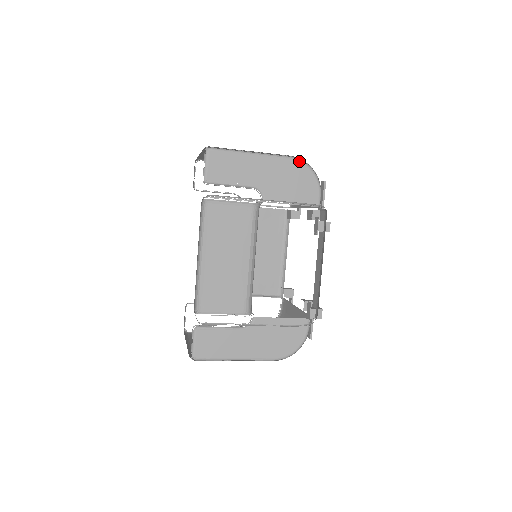
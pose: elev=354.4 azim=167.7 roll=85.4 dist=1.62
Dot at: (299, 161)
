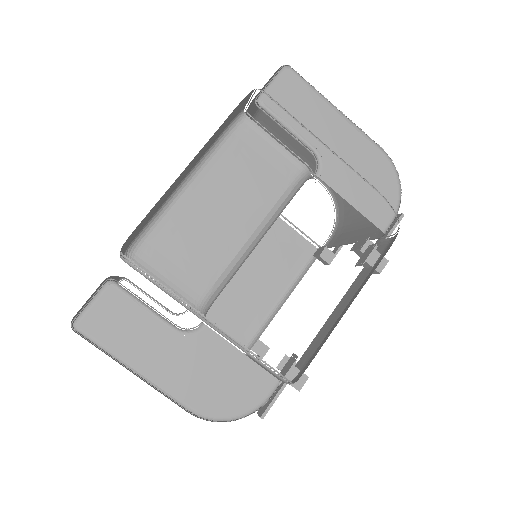
Dot at: (390, 160)
